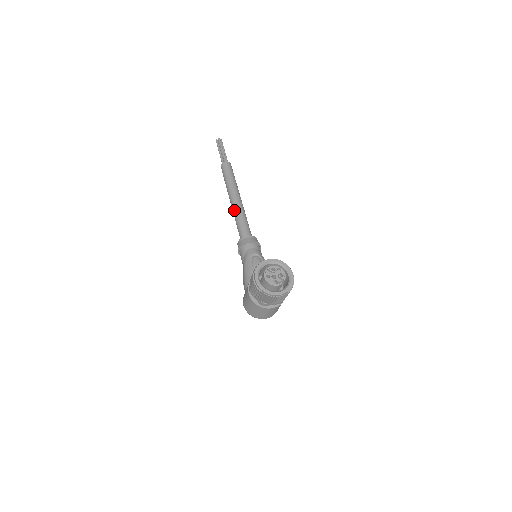
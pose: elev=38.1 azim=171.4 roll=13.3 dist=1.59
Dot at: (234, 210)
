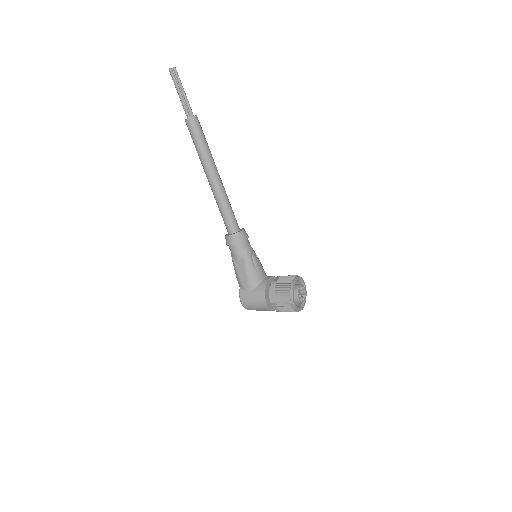
Dot at: (219, 192)
